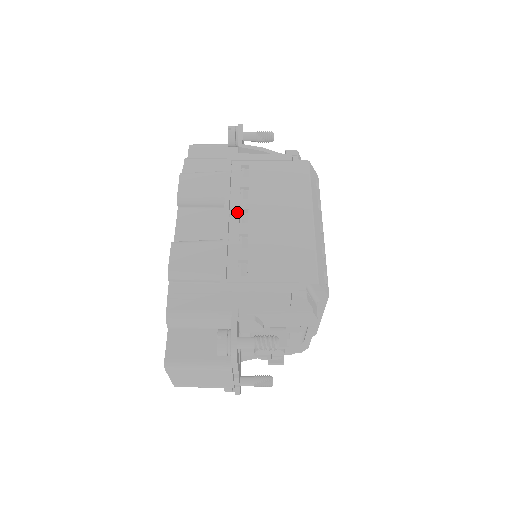
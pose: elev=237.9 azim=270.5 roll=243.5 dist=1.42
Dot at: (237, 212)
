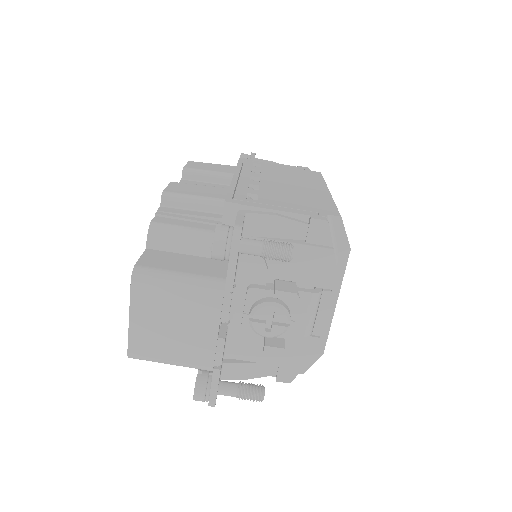
Dot at: (248, 176)
